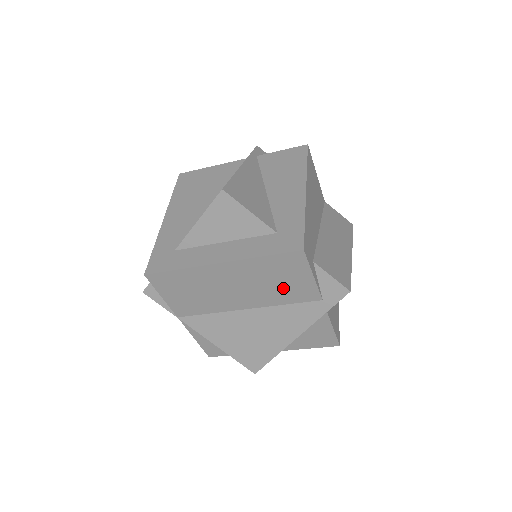
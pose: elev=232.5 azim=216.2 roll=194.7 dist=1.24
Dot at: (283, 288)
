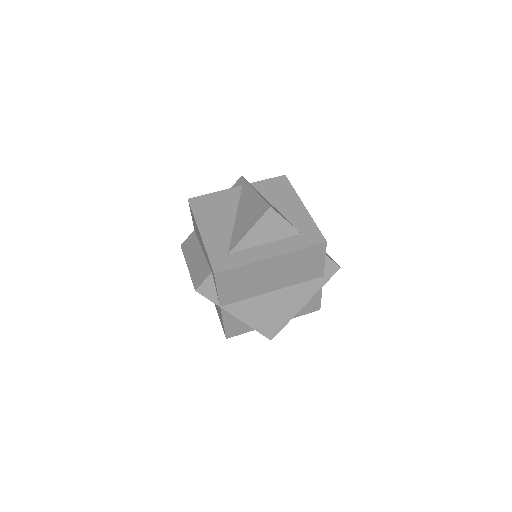
Dot at: (304, 271)
